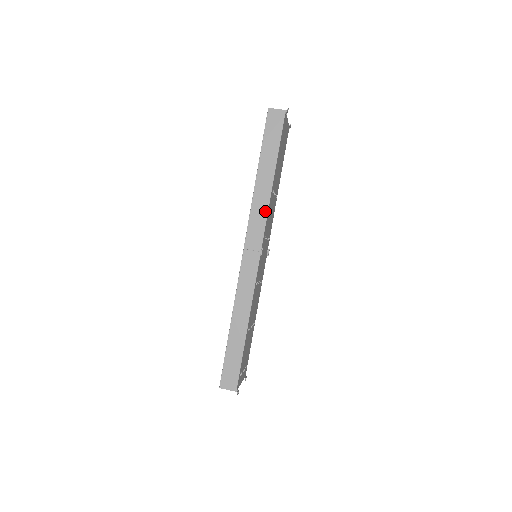
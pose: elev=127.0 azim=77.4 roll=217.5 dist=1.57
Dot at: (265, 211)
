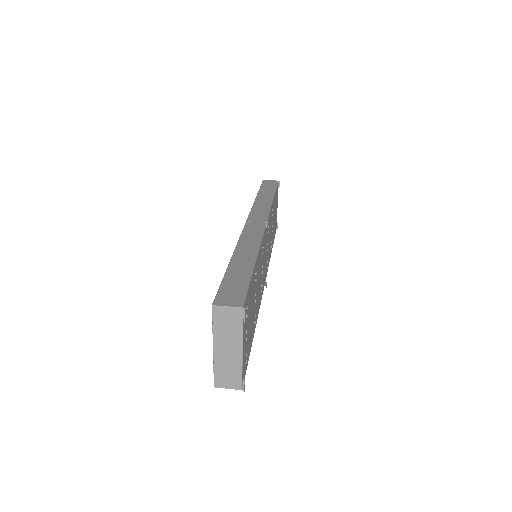
Dot at: (268, 208)
